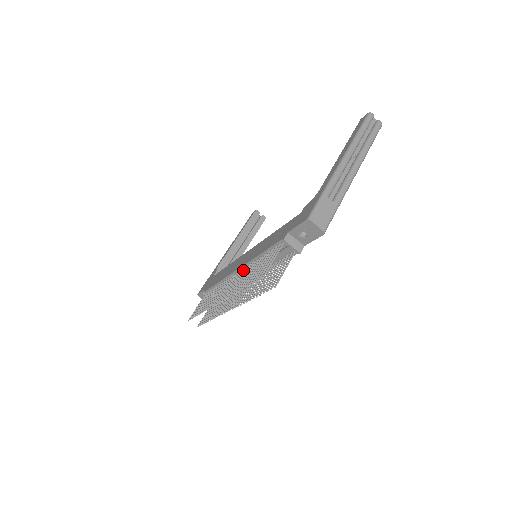
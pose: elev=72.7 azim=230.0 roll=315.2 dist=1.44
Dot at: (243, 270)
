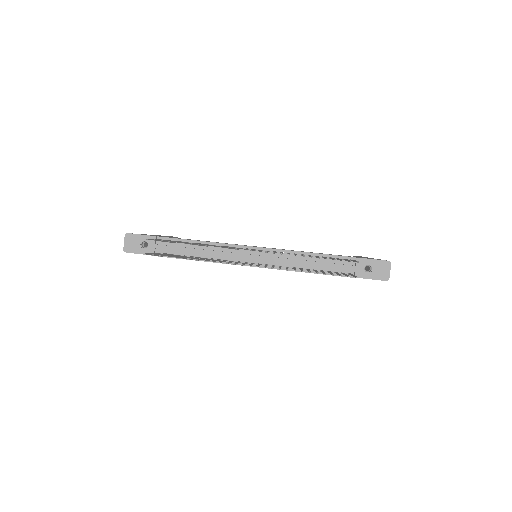
Dot at: (269, 251)
